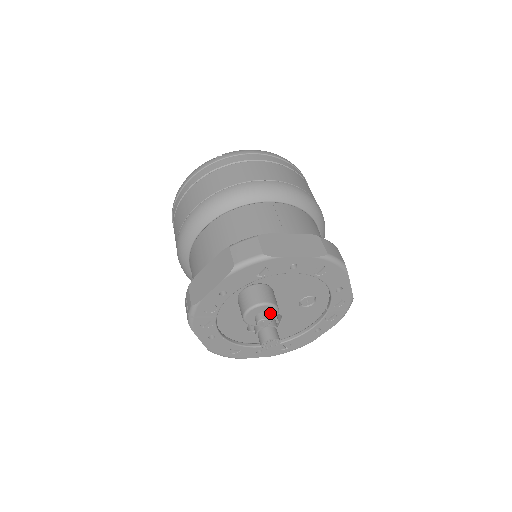
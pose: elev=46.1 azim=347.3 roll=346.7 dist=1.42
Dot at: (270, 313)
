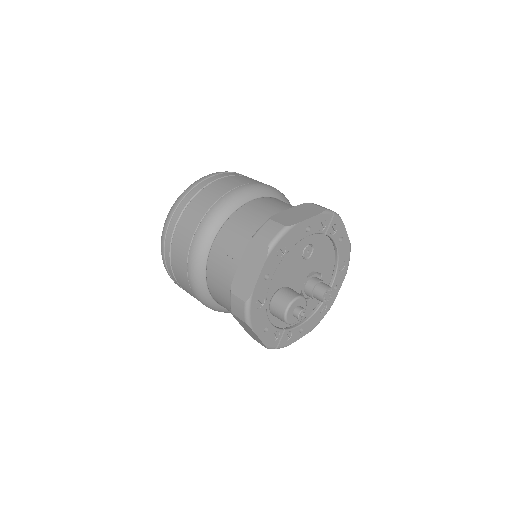
Dot at: (297, 304)
